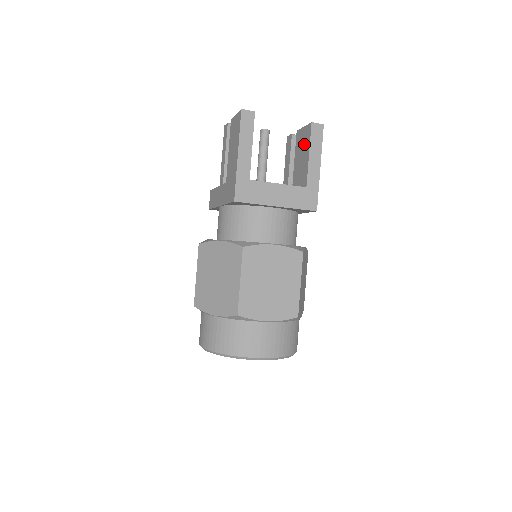
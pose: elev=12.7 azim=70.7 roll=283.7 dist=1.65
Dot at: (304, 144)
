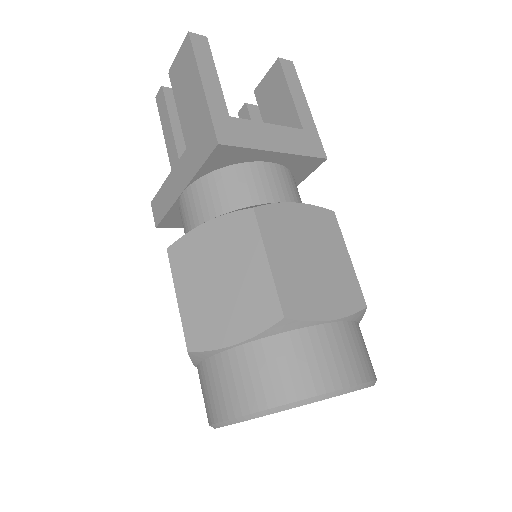
Dot at: (275, 90)
